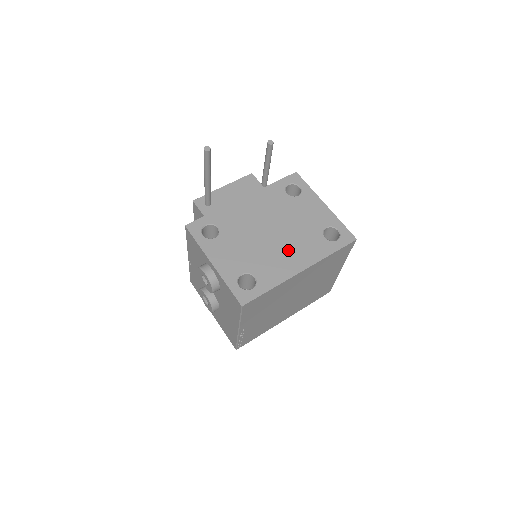
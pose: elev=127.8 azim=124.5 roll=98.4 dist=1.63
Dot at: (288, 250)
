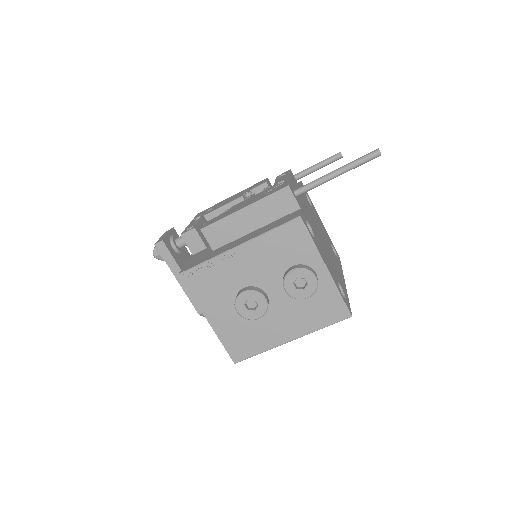
Dot at: (335, 262)
